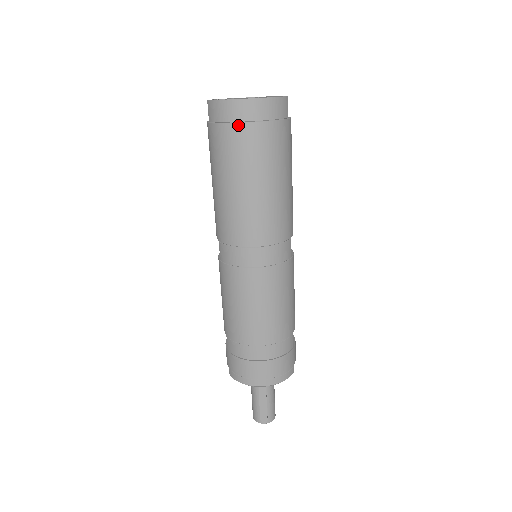
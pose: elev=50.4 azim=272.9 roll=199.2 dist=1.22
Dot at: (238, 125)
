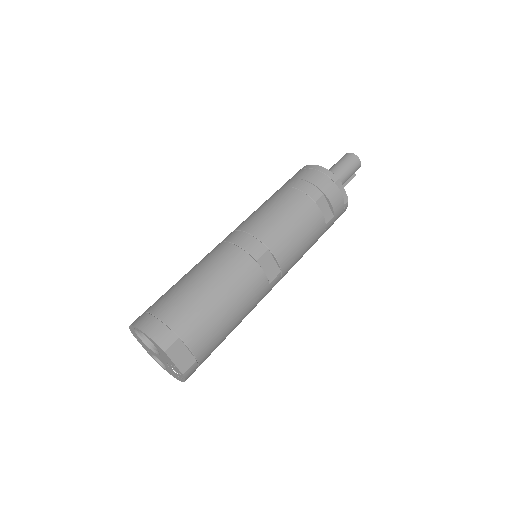
Dot at: occluded
